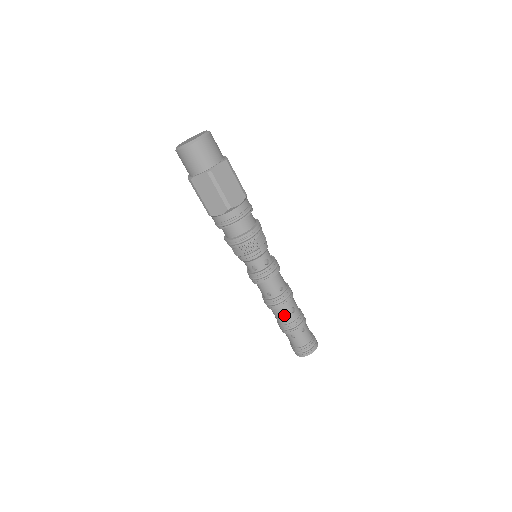
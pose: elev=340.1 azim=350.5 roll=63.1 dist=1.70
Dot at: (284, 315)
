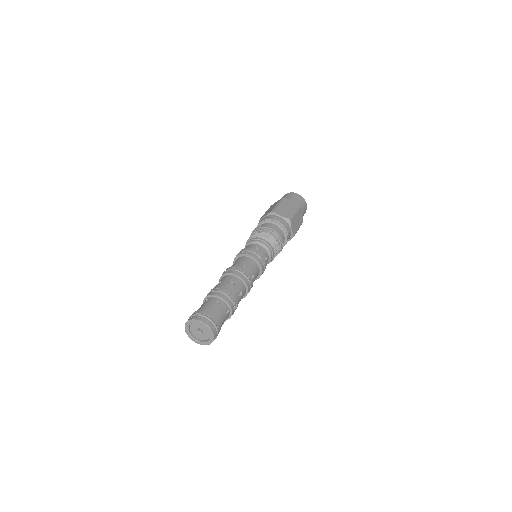
Dot at: (235, 285)
